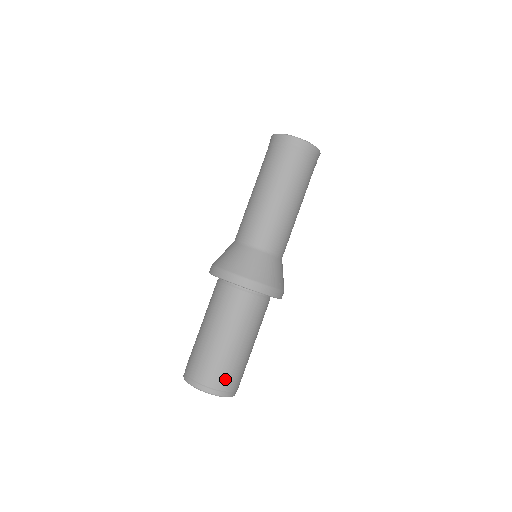
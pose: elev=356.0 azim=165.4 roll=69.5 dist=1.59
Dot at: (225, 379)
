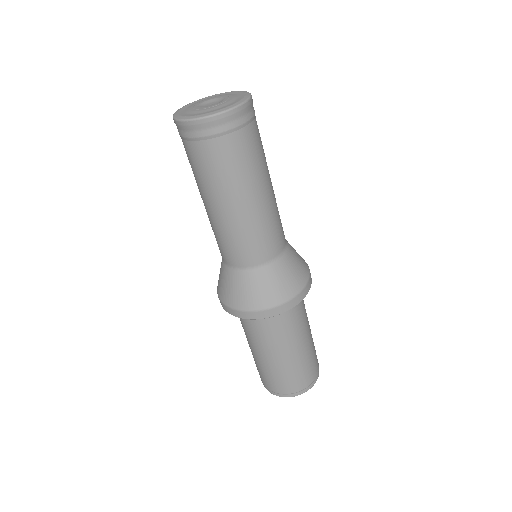
Dot at: (289, 385)
